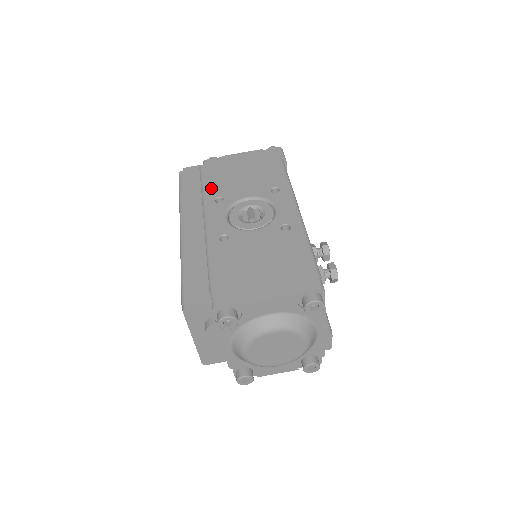
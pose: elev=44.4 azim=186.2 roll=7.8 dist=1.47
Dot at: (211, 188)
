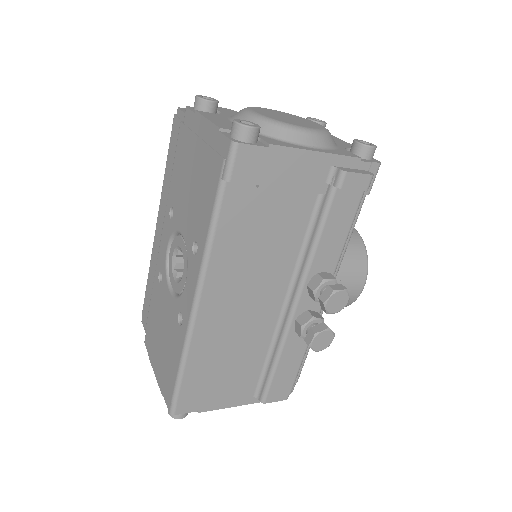
Dot at: (173, 183)
